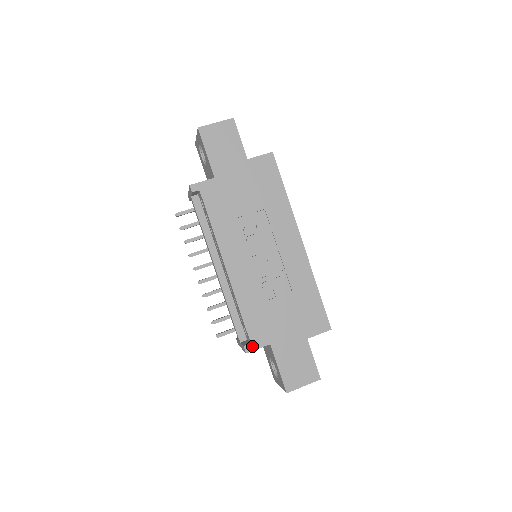
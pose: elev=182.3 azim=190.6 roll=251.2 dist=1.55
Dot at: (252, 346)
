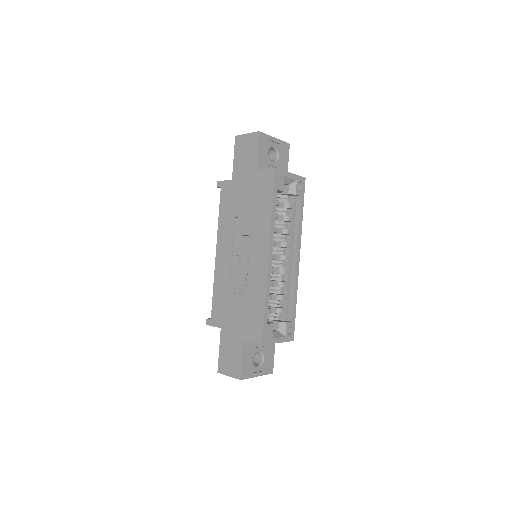
Dot at: (211, 322)
